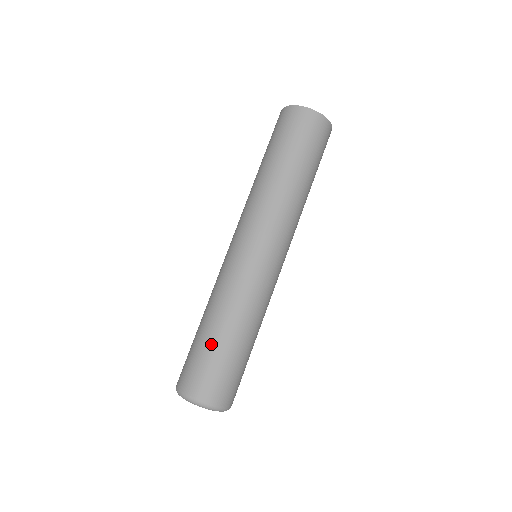
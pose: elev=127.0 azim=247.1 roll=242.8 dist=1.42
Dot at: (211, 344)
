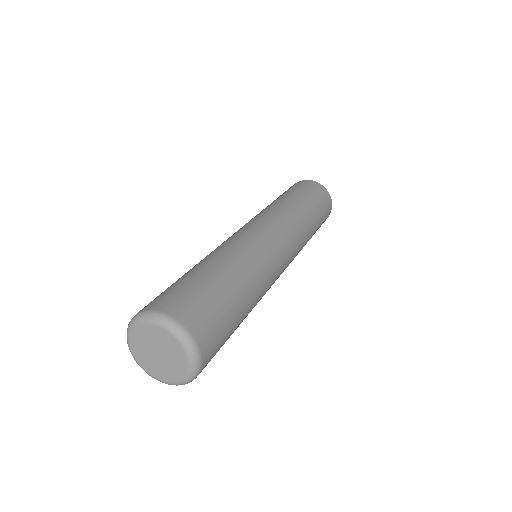
Dot at: (200, 275)
